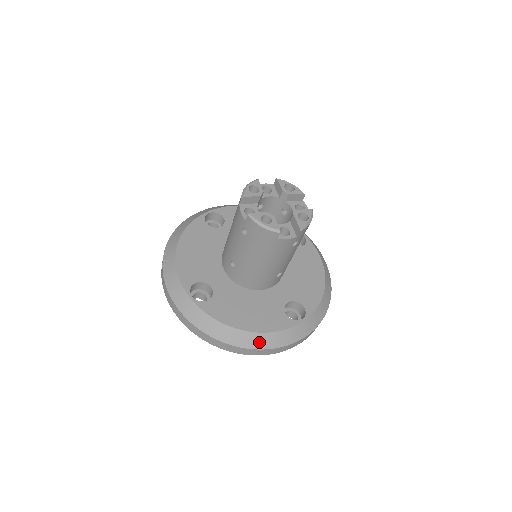
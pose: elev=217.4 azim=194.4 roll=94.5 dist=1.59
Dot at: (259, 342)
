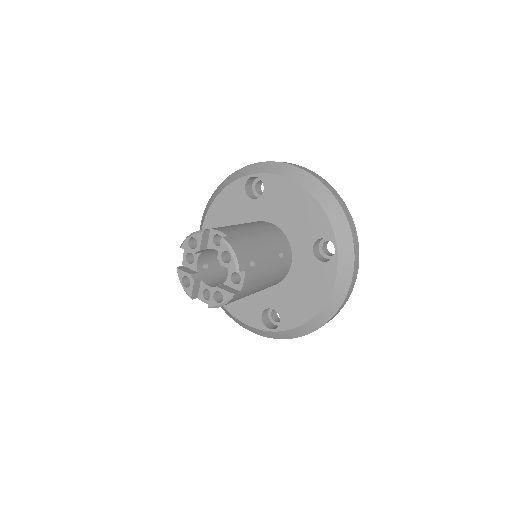
Dot at: (336, 301)
